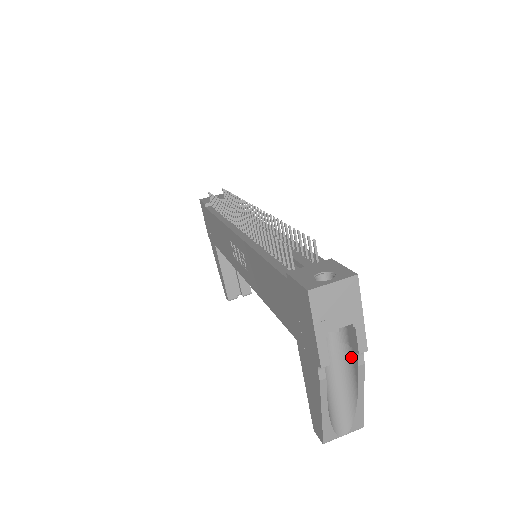
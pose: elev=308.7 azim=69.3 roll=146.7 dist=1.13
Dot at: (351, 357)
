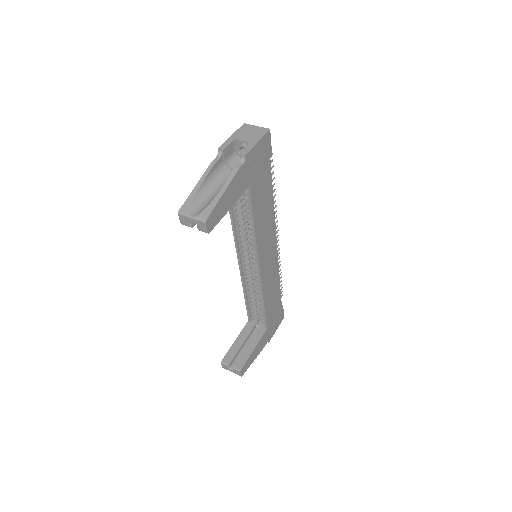
Dot at: occluded
